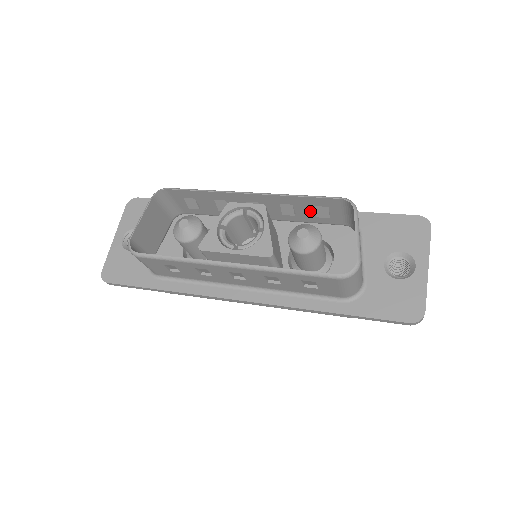
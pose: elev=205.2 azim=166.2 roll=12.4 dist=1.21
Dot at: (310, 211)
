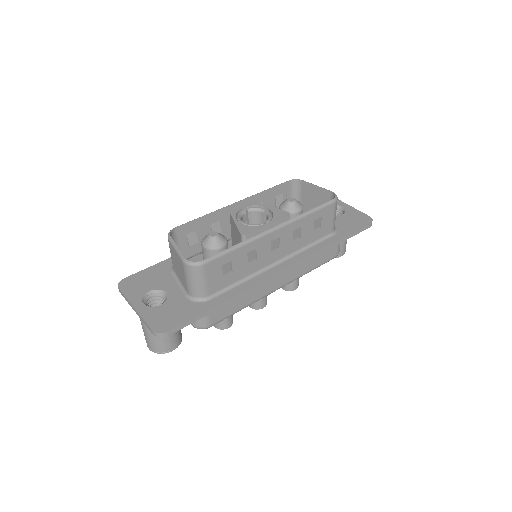
Dot at: (272, 205)
